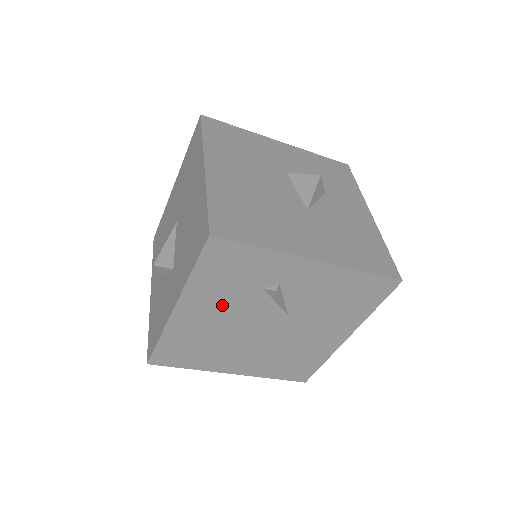
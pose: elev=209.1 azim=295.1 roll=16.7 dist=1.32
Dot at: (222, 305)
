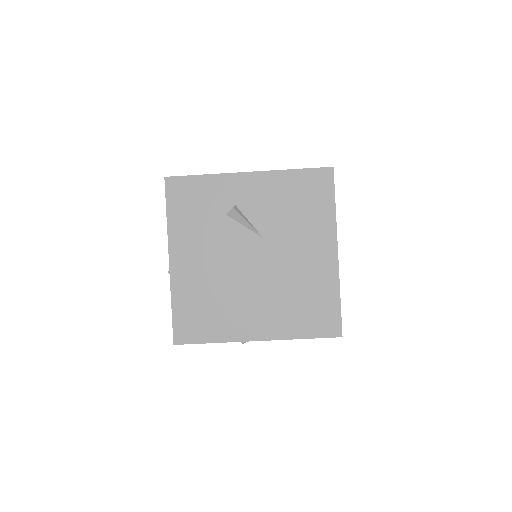
Dot at: (204, 244)
